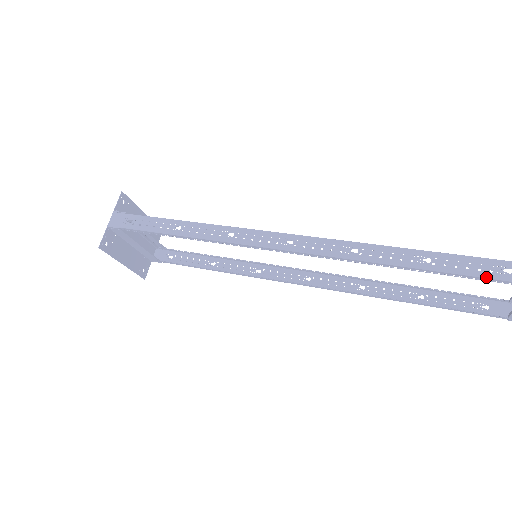
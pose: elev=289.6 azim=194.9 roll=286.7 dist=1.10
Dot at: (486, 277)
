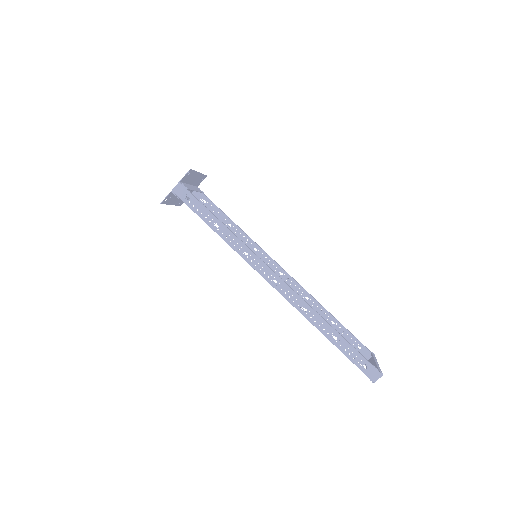
Dot at: (354, 363)
